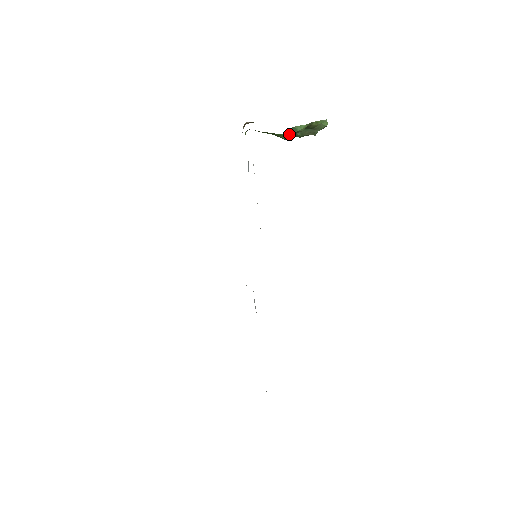
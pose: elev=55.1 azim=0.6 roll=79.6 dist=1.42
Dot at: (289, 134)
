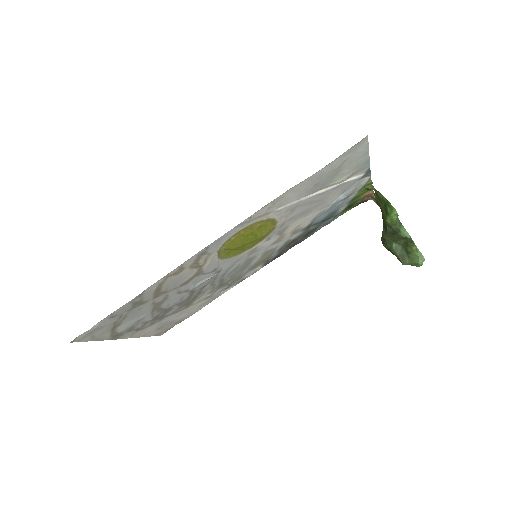
Dot at: (396, 211)
